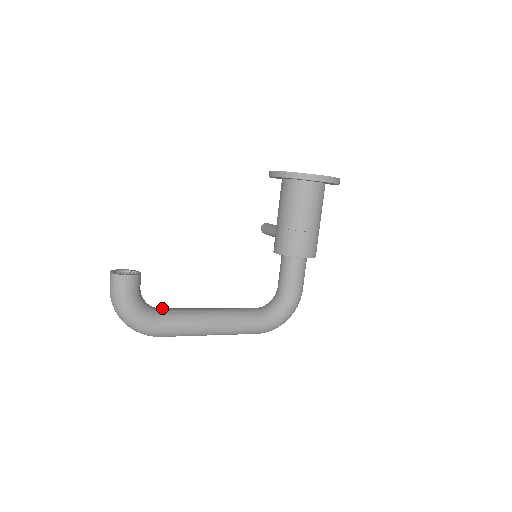
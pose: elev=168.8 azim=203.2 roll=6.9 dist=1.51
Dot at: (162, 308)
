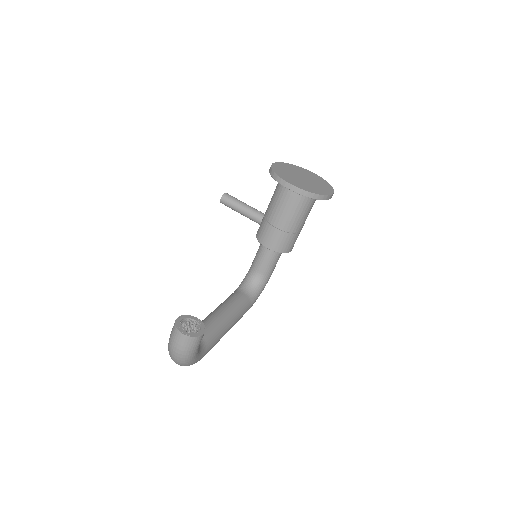
Dot at: occluded
